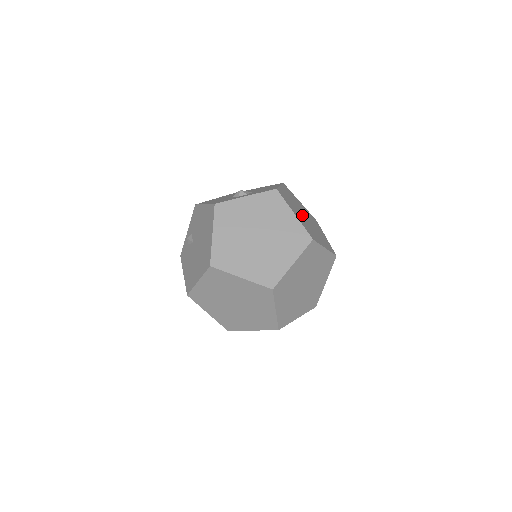
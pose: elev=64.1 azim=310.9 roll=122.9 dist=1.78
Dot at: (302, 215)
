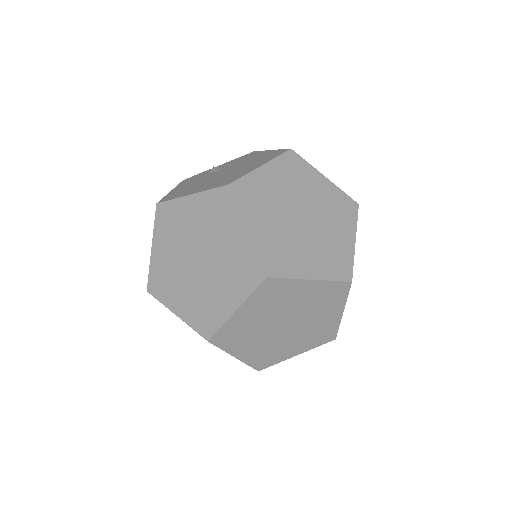
Dot at: occluded
